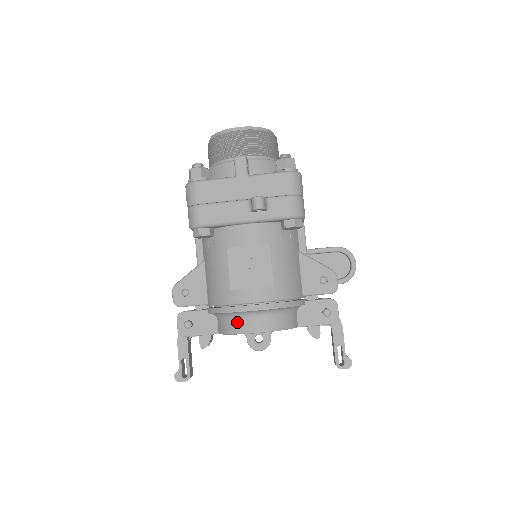
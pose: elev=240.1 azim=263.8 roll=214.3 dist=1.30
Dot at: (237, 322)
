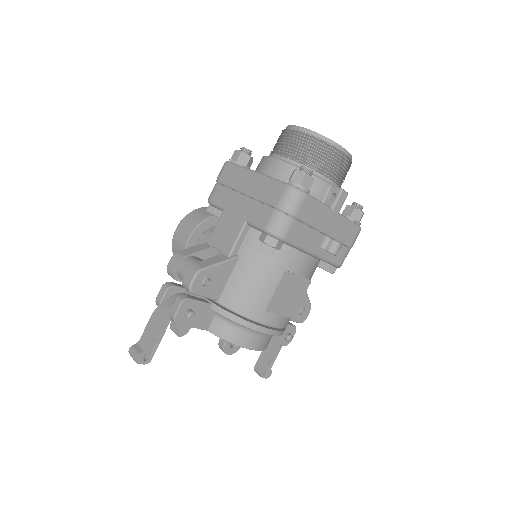
Dot at: (244, 335)
